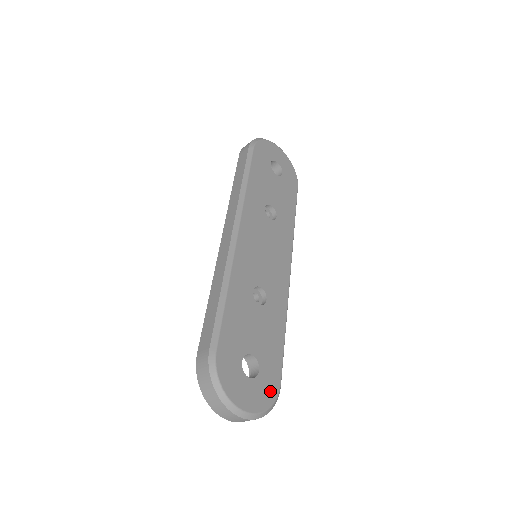
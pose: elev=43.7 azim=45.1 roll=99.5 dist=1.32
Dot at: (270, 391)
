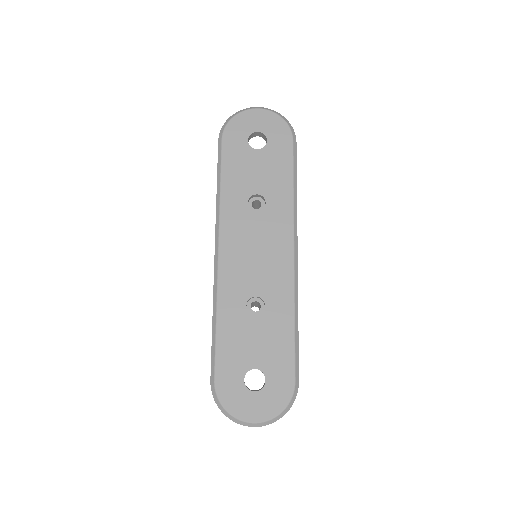
Dot at: (282, 395)
